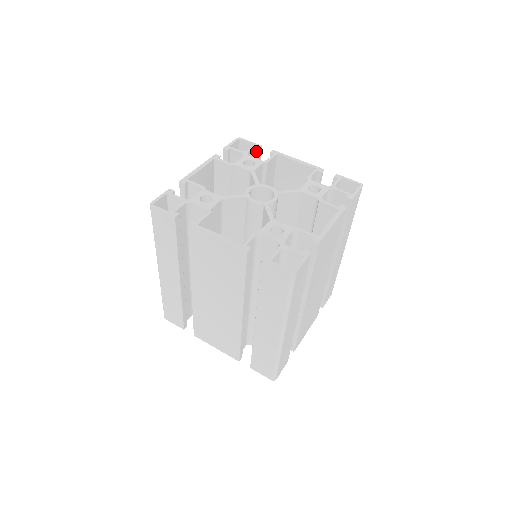
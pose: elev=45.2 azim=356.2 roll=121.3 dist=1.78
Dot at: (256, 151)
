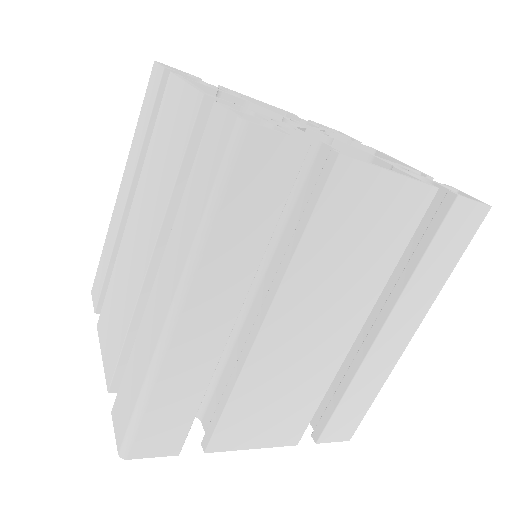
Dot at: occluded
